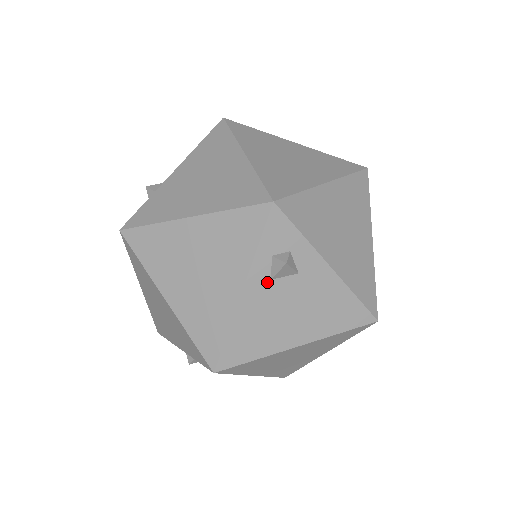
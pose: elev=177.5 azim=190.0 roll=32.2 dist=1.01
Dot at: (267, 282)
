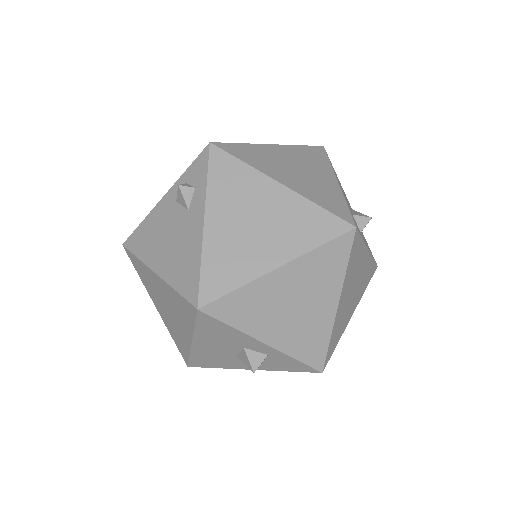
Dot at: (174, 202)
